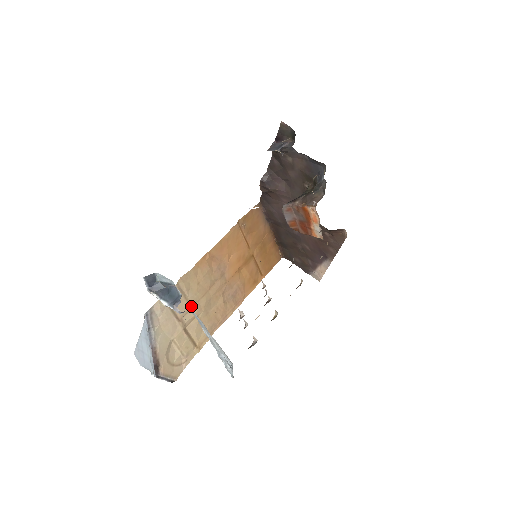
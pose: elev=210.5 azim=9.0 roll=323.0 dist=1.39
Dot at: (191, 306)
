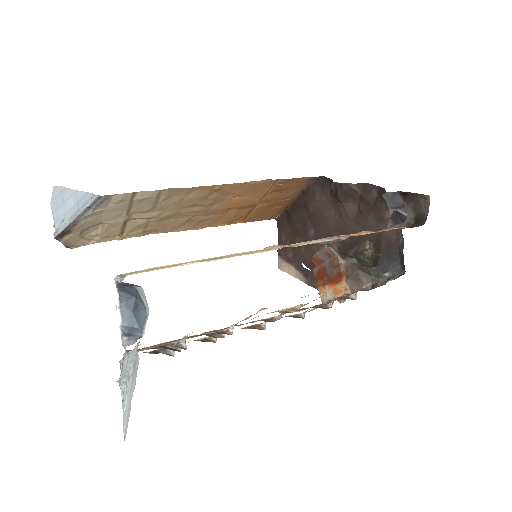
Dot at: (153, 210)
